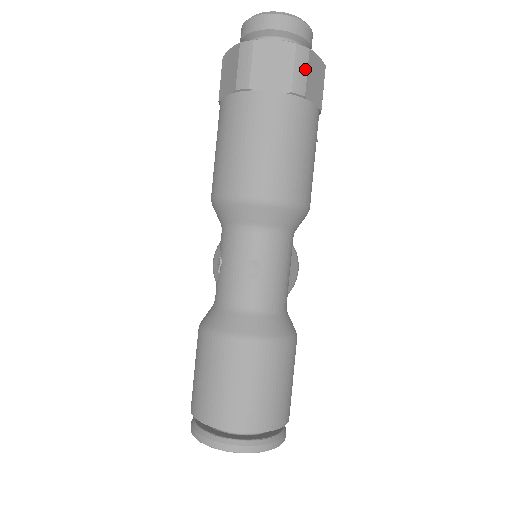
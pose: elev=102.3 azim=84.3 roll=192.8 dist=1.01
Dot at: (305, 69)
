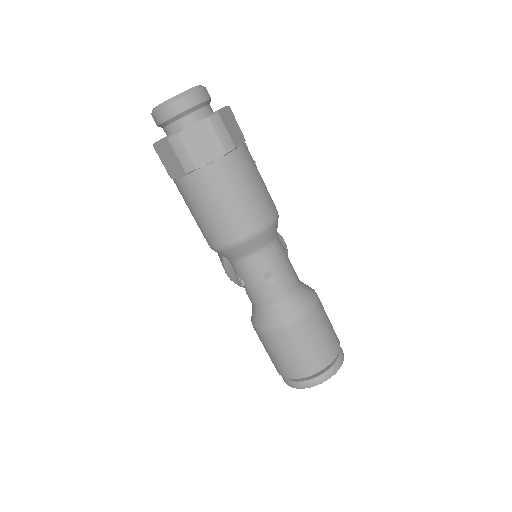
Dot at: (224, 129)
